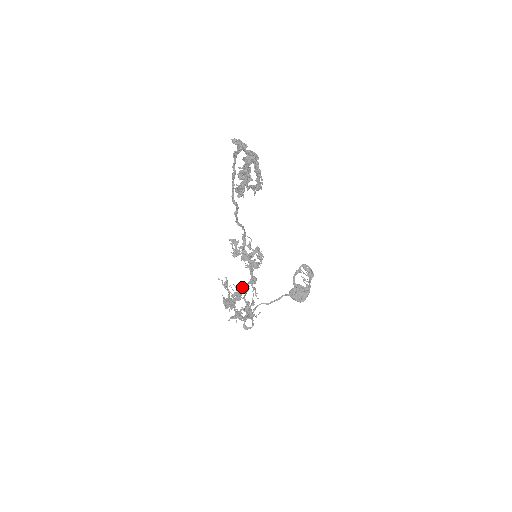
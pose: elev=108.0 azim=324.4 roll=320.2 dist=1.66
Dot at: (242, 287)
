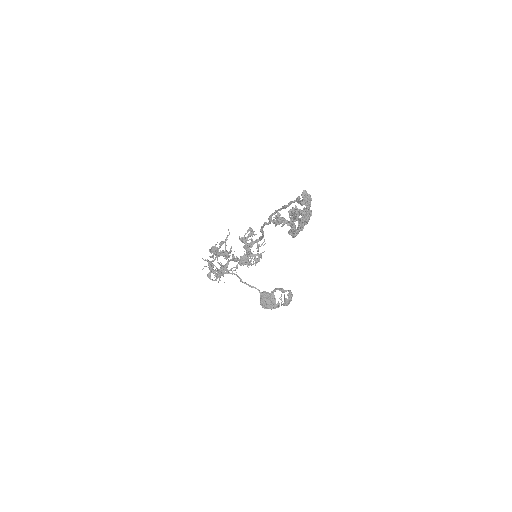
Dot at: (233, 255)
